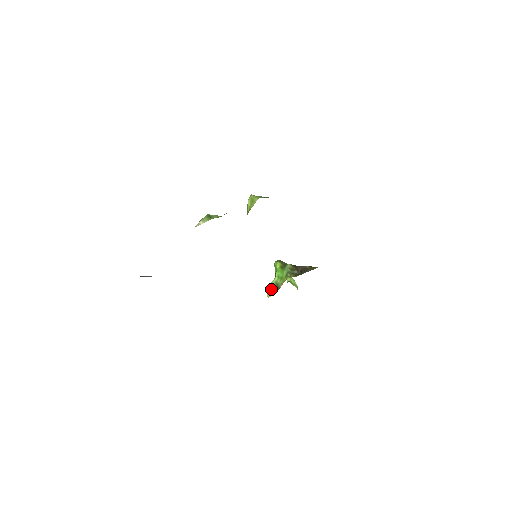
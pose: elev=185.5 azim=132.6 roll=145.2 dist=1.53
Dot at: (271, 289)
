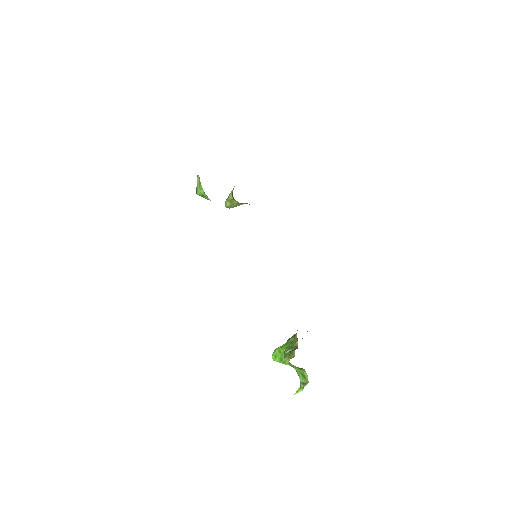
Dot at: (289, 354)
